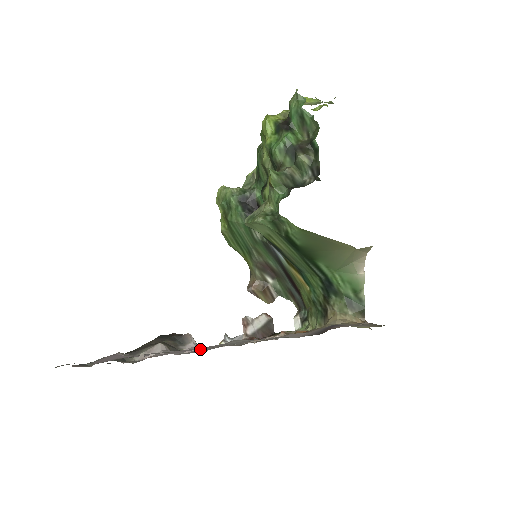
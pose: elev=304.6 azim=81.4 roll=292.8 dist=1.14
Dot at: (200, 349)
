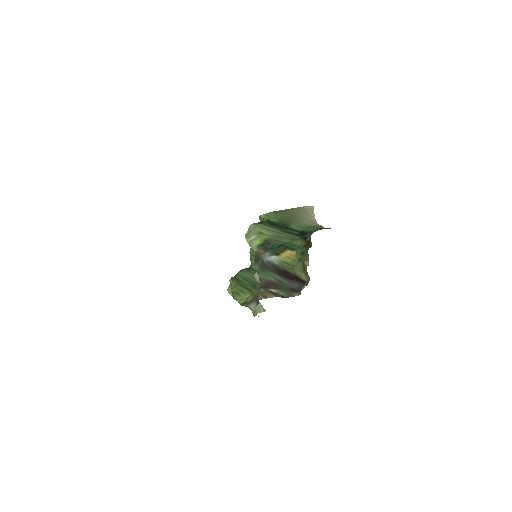
Dot at: occluded
